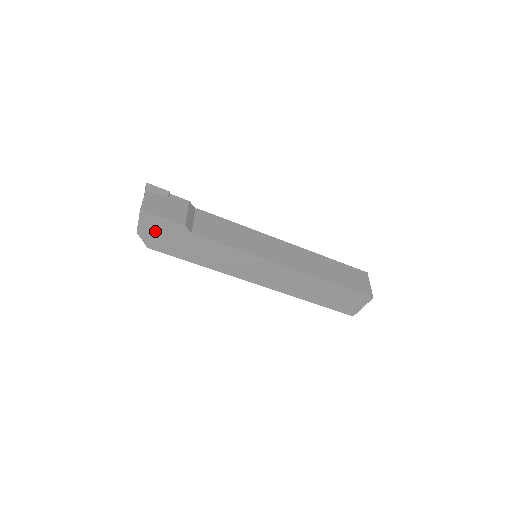
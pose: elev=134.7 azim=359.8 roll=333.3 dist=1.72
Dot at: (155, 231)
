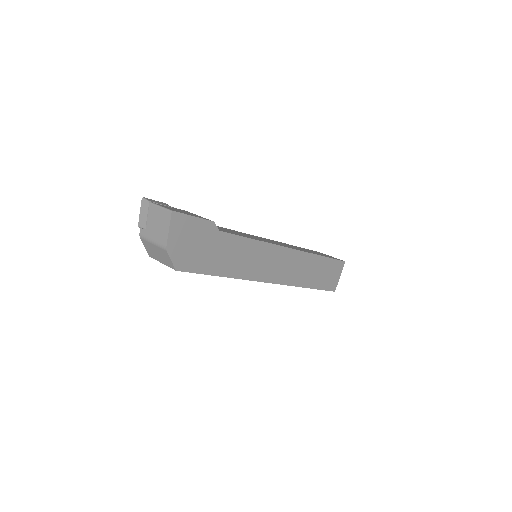
Dot at: (185, 240)
